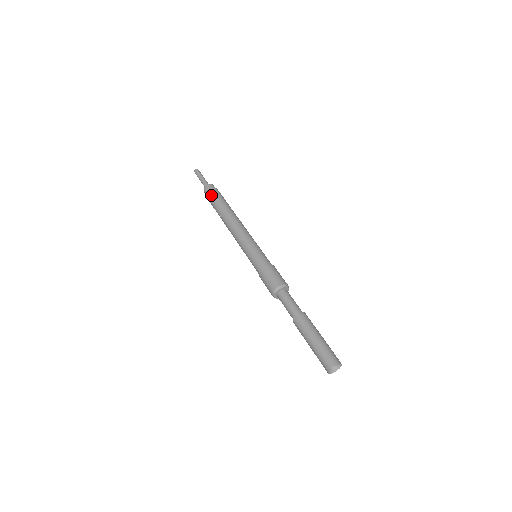
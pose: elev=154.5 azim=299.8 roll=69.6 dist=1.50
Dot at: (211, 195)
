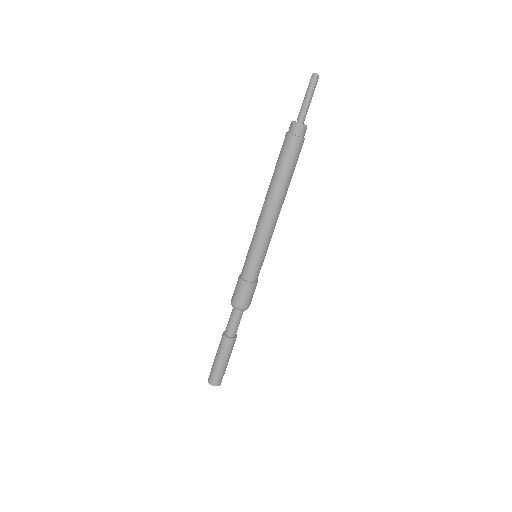
Dot at: (284, 145)
